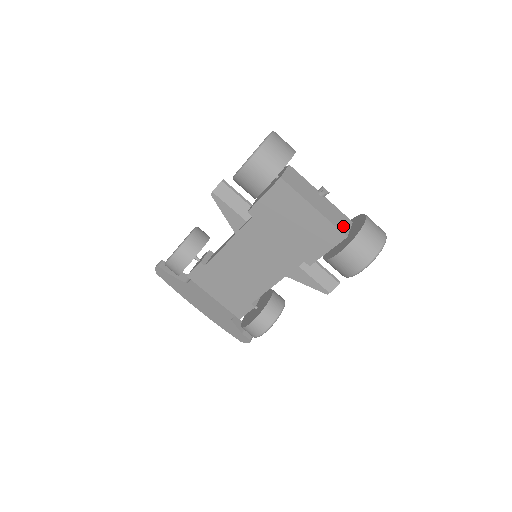
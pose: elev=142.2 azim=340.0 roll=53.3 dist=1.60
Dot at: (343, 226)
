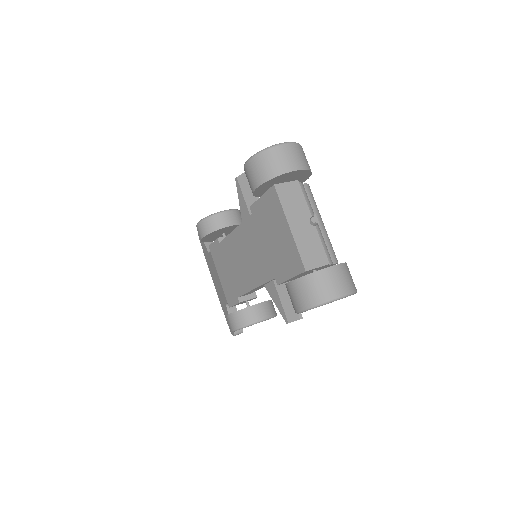
Dot at: (311, 260)
